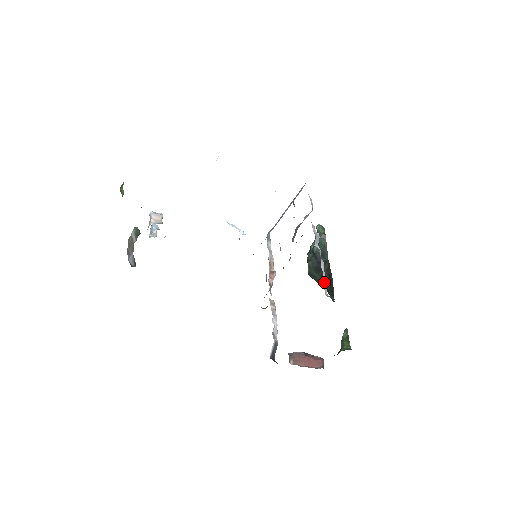
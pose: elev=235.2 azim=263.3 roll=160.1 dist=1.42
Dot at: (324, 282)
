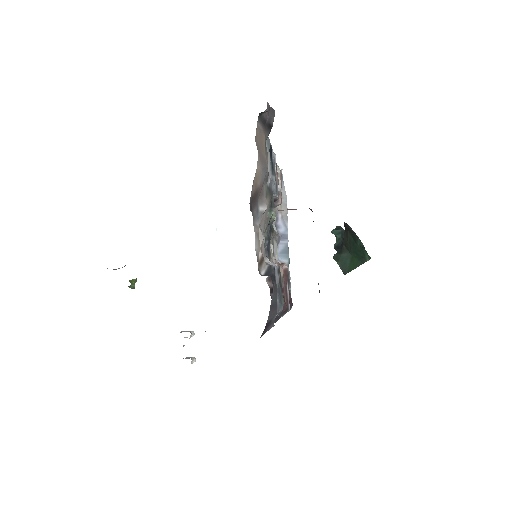
Dot at: occluded
